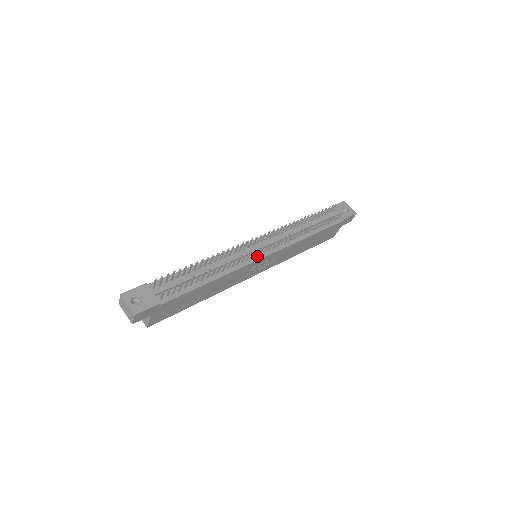
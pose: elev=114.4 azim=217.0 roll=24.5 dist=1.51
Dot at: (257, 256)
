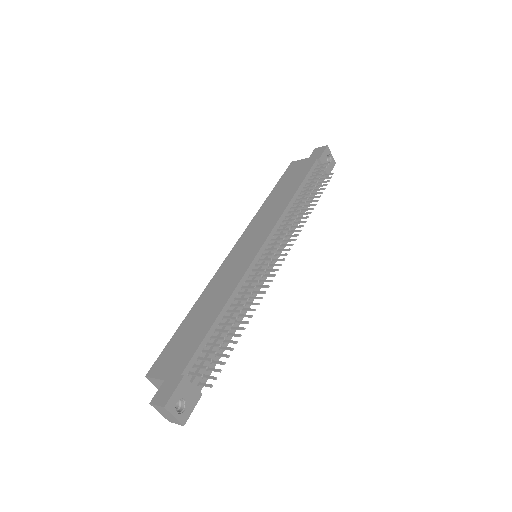
Dot at: (267, 270)
